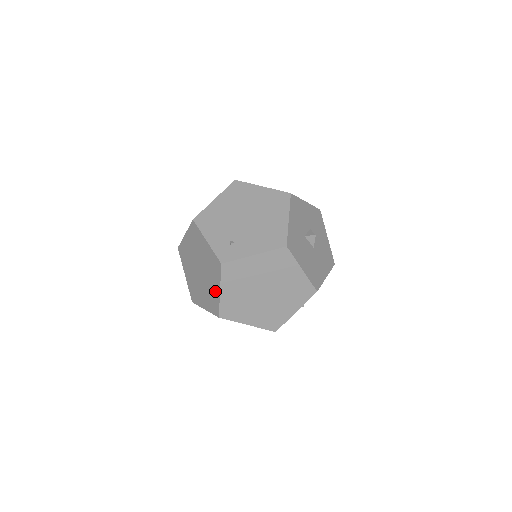
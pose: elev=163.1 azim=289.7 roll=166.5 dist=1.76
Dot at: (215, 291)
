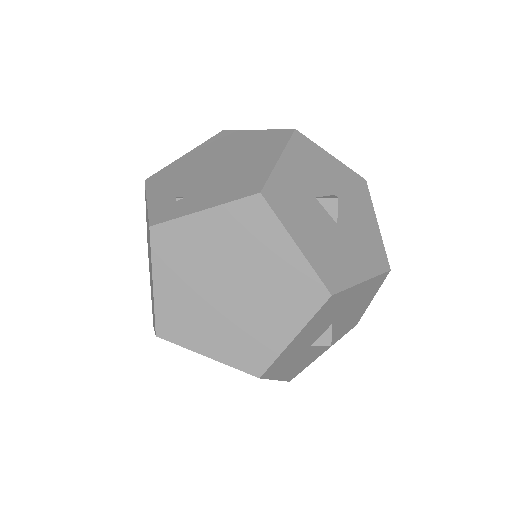
Dot at: (152, 286)
